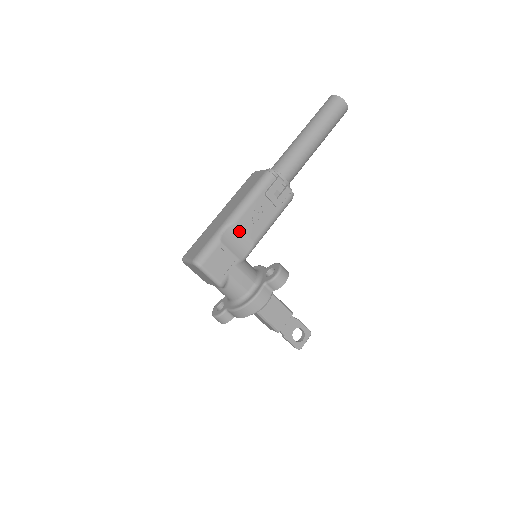
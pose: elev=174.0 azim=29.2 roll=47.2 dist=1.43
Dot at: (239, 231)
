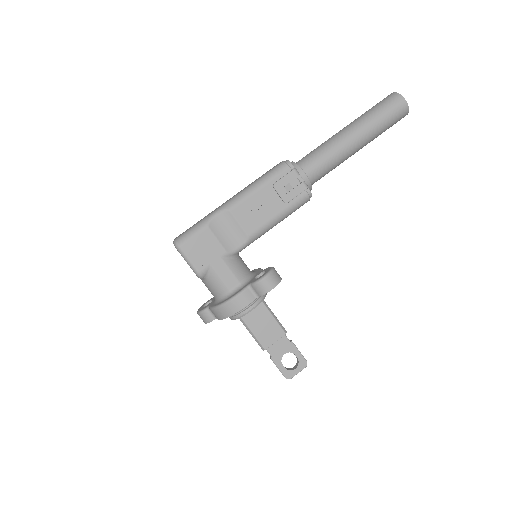
Dot at: (233, 220)
